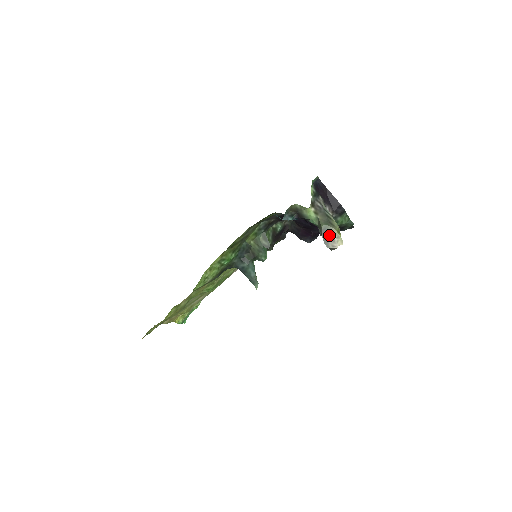
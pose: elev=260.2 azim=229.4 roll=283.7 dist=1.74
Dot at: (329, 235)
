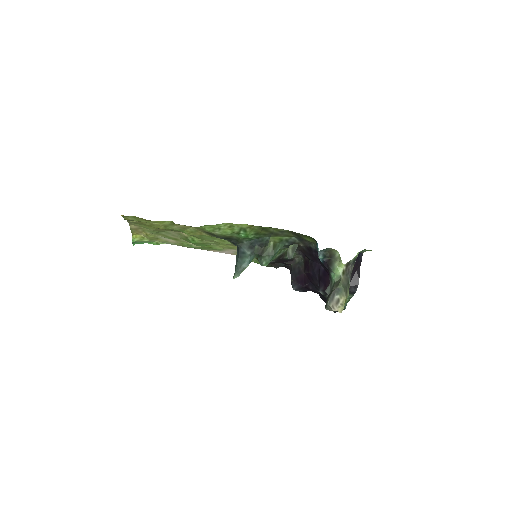
Dot at: (338, 296)
